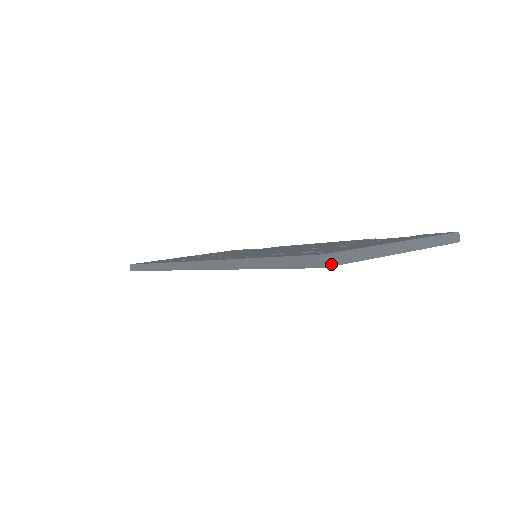
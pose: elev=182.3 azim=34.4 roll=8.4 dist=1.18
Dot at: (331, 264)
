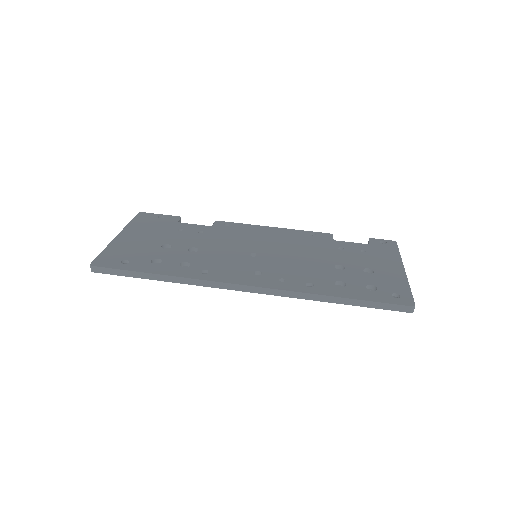
Dot at: (413, 308)
